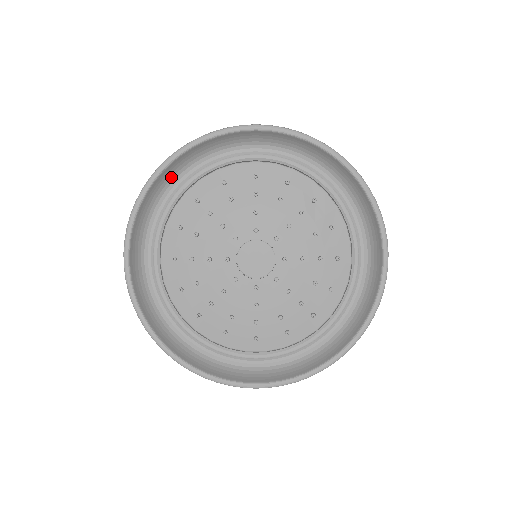
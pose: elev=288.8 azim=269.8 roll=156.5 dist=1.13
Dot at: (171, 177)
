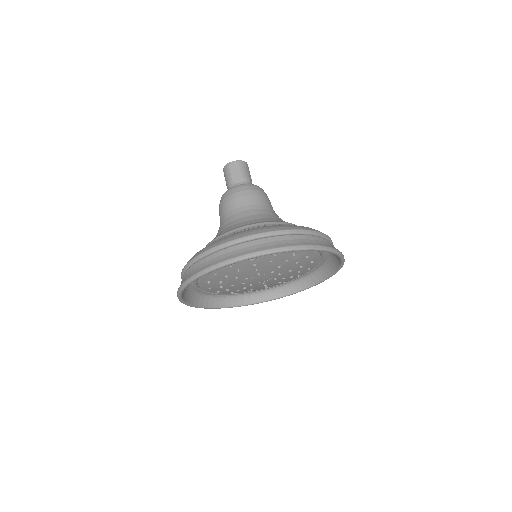
Dot at: occluded
